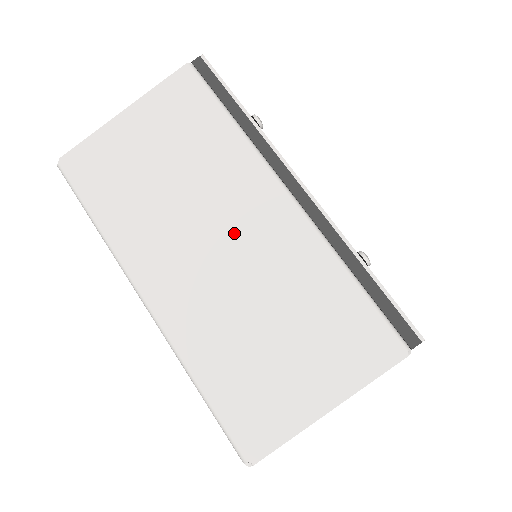
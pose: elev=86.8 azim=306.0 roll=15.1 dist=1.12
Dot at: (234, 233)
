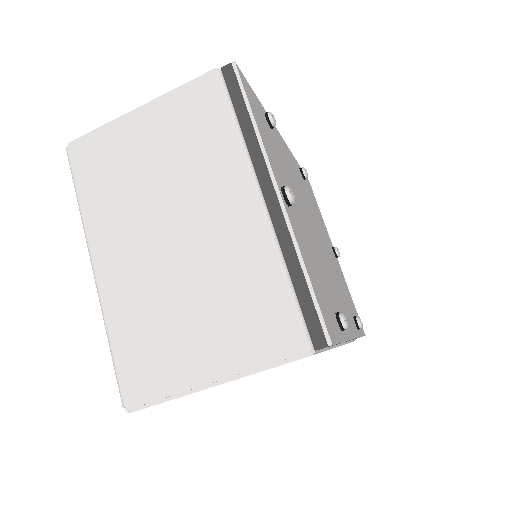
Dot at: occluded
